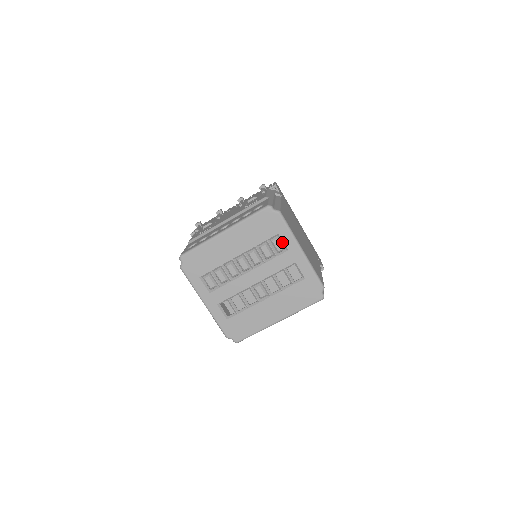
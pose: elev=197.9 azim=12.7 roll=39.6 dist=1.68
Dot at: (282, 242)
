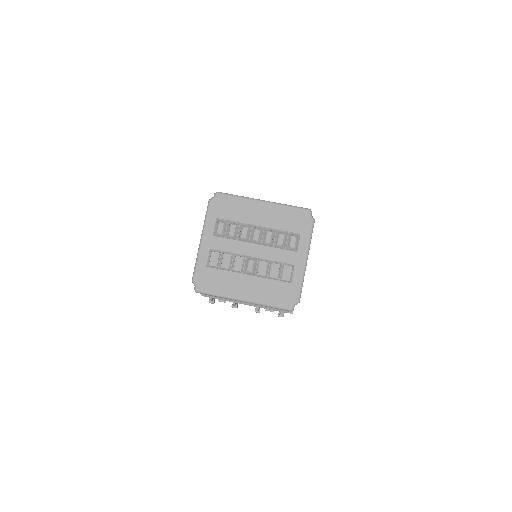
Dot at: (298, 242)
